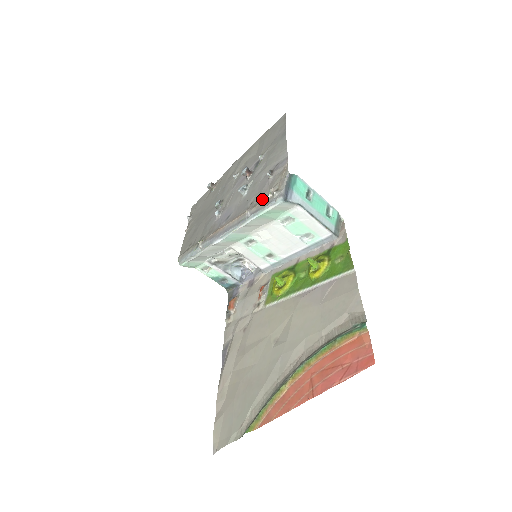
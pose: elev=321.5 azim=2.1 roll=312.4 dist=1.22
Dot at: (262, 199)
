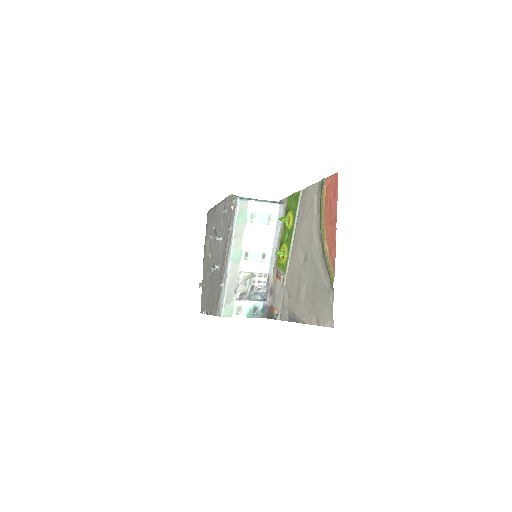
Dot at: (231, 216)
